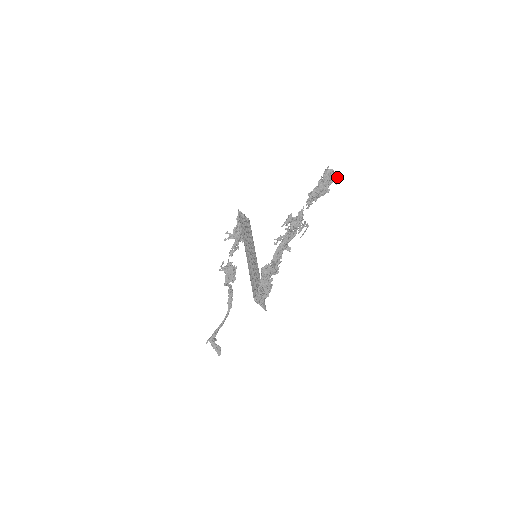
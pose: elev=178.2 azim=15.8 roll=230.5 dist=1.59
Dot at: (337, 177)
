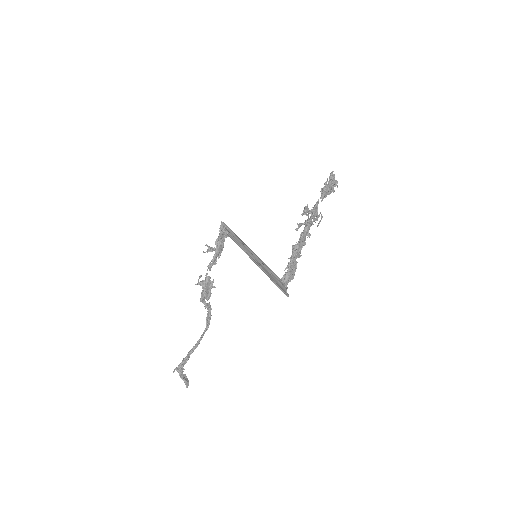
Dot at: (337, 183)
